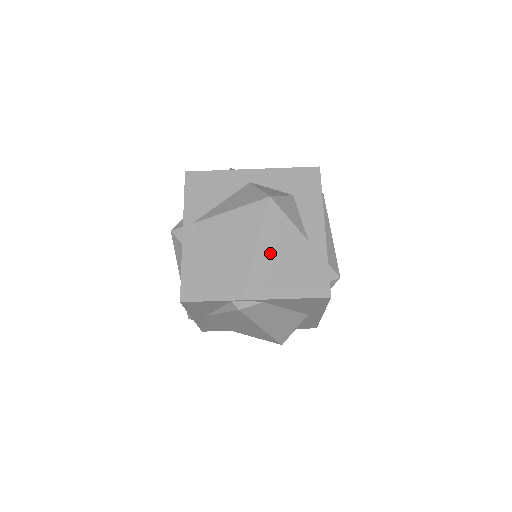
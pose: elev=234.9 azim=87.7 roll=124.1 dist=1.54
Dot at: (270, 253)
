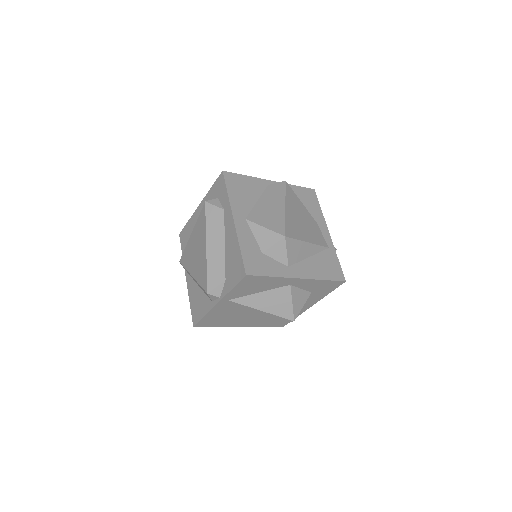
Dot at: occluded
